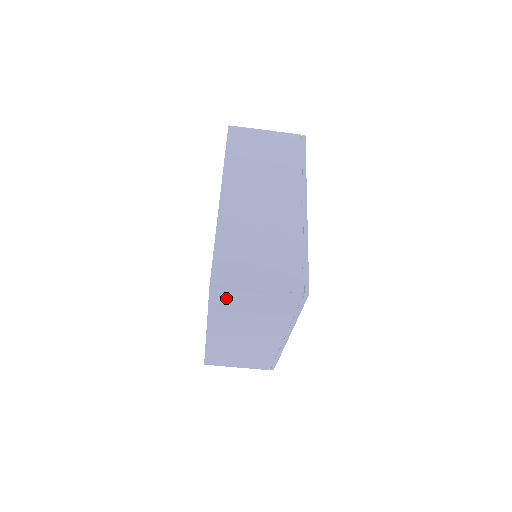
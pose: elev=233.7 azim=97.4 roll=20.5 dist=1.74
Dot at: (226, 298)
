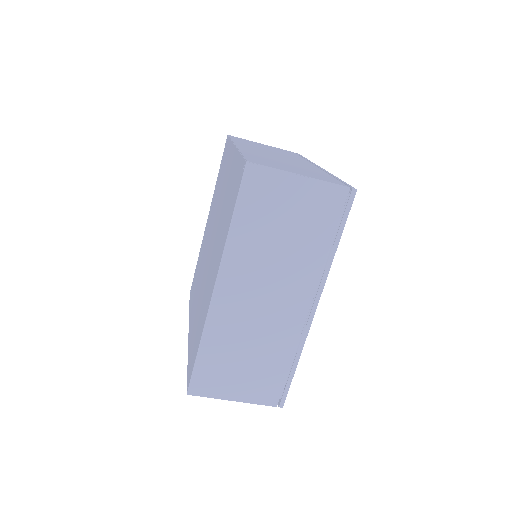
Dot at: (259, 196)
